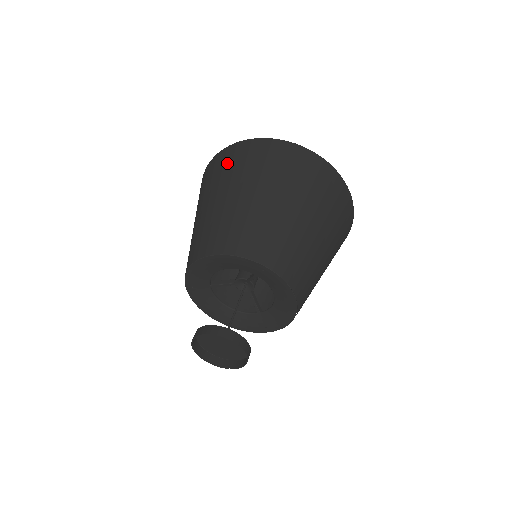
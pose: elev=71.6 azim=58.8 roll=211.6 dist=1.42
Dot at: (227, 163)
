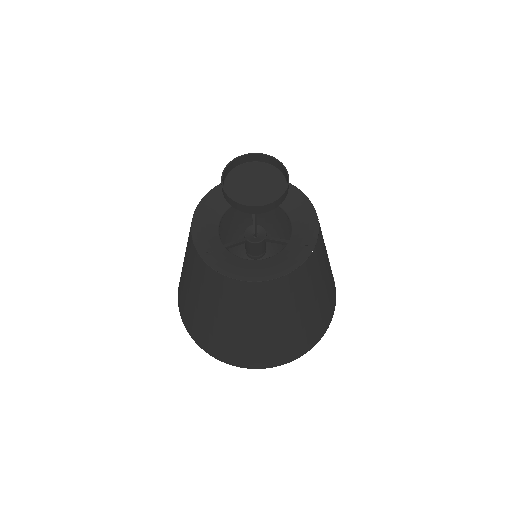
Dot at: occluded
